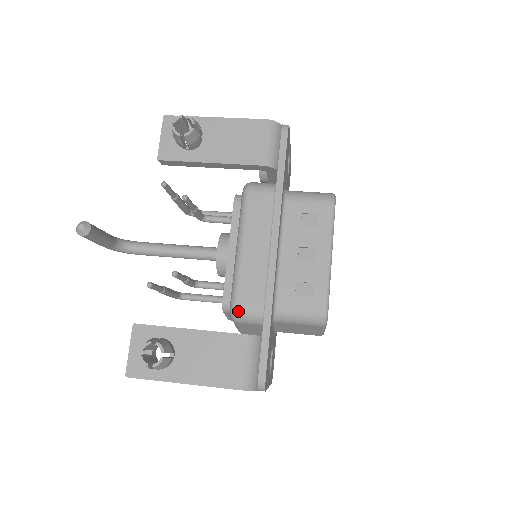
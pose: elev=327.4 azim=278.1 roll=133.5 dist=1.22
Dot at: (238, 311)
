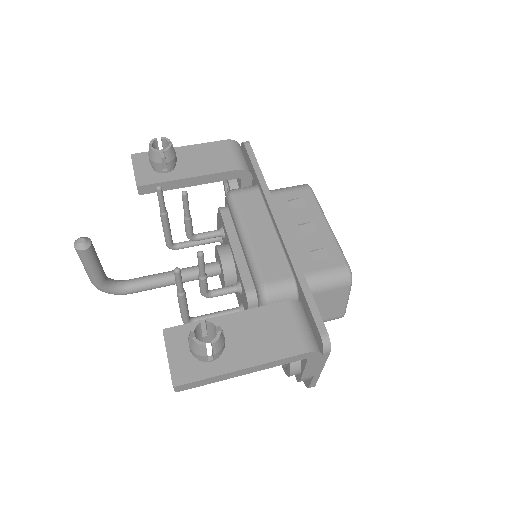
Dot at: (269, 288)
